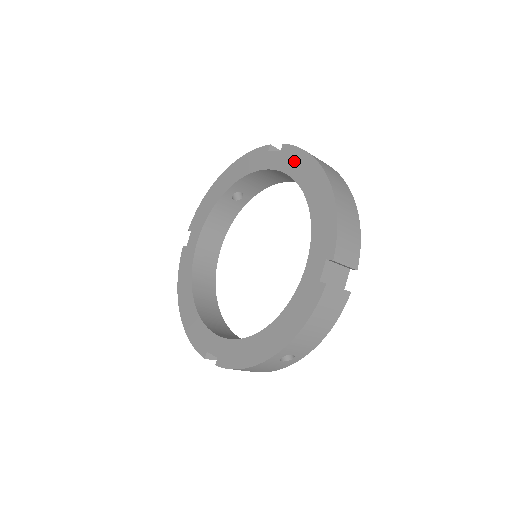
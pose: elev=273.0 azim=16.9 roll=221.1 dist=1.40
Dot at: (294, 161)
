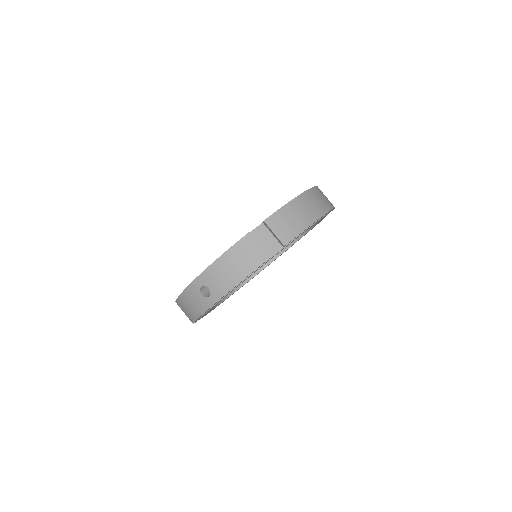
Dot at: occluded
